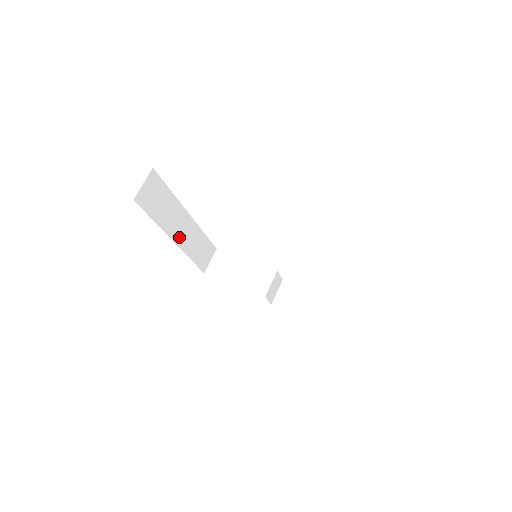
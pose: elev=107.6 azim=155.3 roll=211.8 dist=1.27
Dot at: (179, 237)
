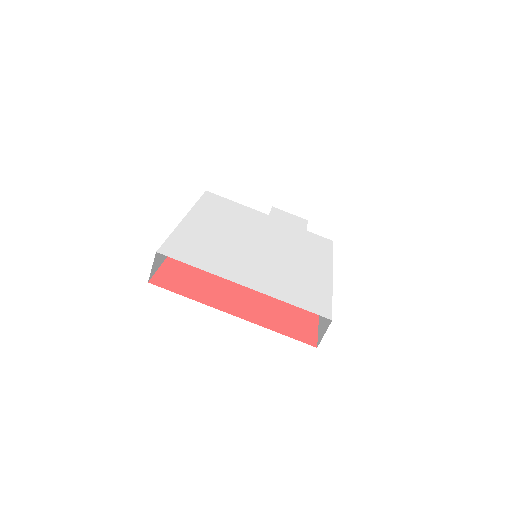
Dot at: occluded
